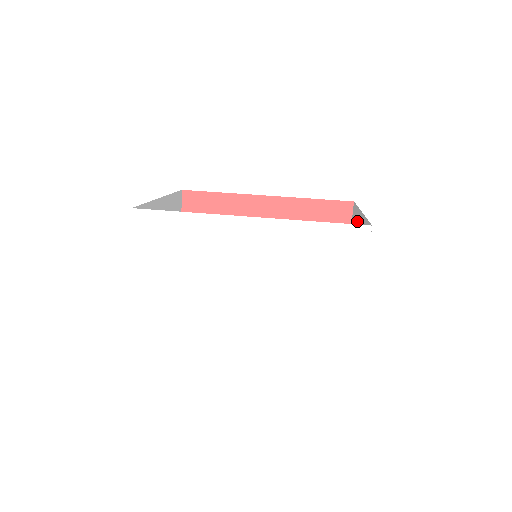
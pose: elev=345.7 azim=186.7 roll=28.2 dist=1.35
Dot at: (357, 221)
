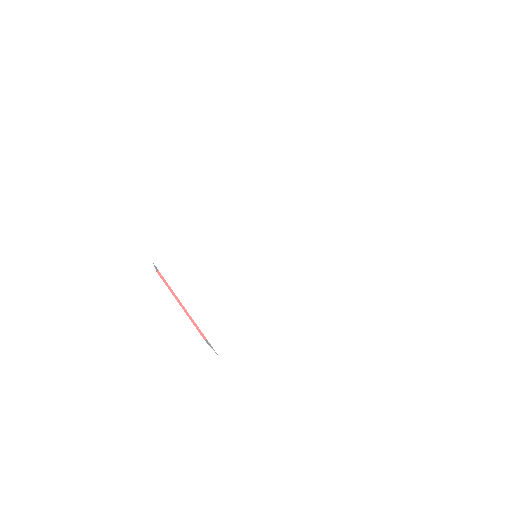
Dot at: occluded
